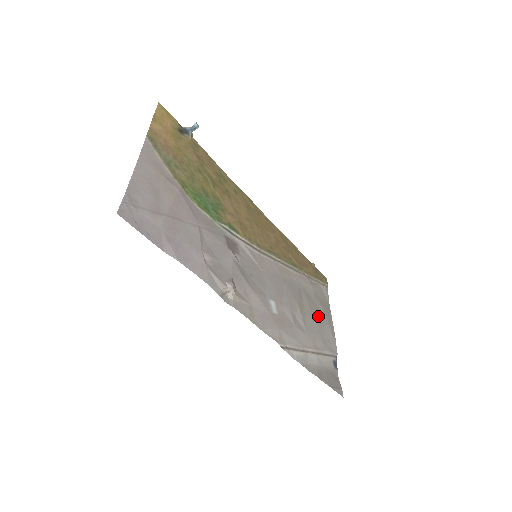
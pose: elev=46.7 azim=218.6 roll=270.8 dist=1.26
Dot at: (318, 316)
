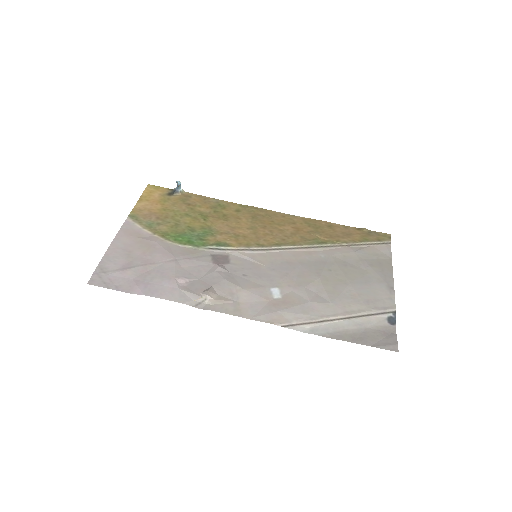
Dot at: (361, 279)
